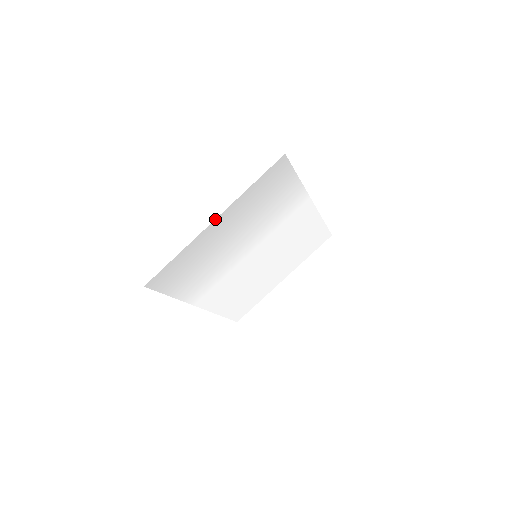
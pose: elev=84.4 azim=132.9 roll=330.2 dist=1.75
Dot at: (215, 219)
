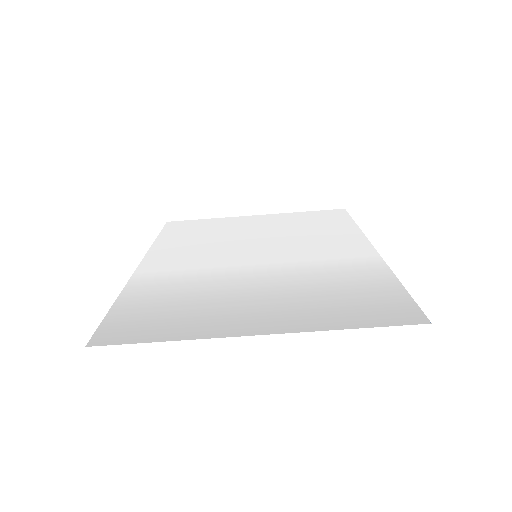
Dot at: (261, 334)
